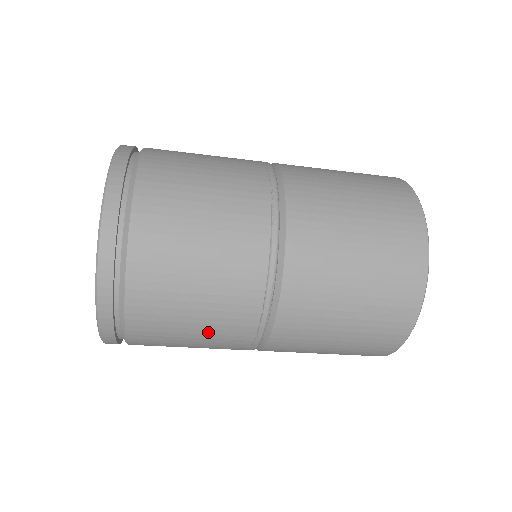
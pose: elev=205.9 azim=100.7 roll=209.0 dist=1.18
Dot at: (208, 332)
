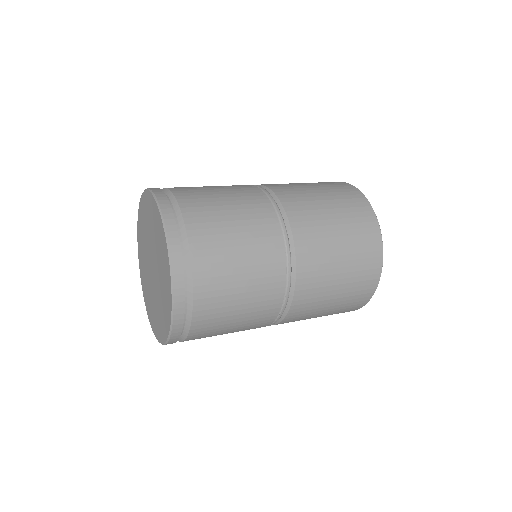
Dot at: occluded
